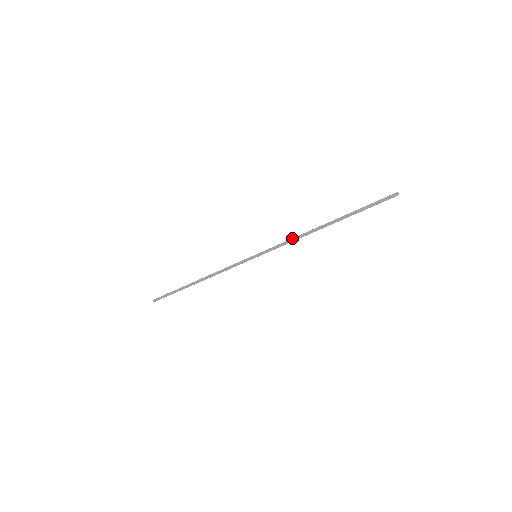
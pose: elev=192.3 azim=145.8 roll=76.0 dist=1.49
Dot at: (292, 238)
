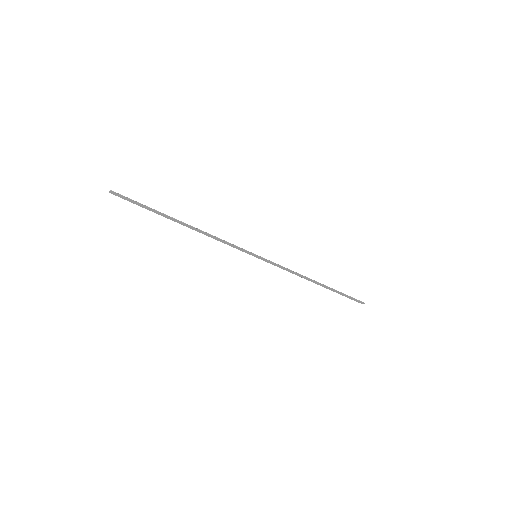
Dot at: (292, 271)
